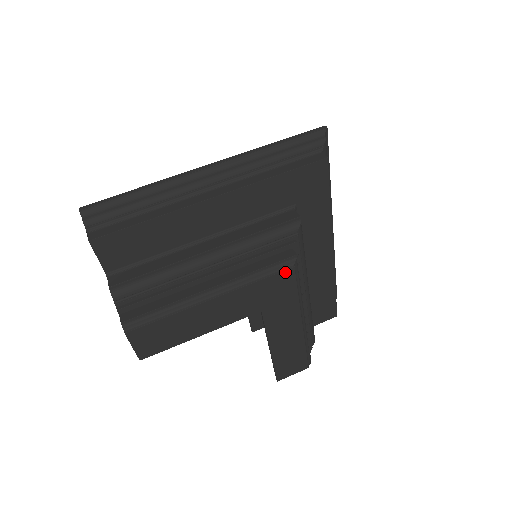
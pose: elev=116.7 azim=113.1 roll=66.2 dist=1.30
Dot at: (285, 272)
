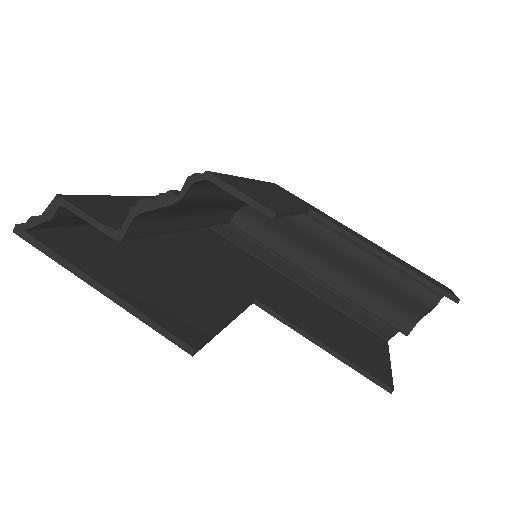
Dot at: occluded
